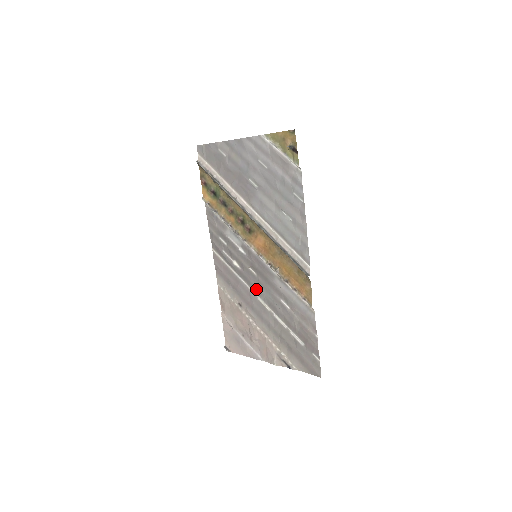
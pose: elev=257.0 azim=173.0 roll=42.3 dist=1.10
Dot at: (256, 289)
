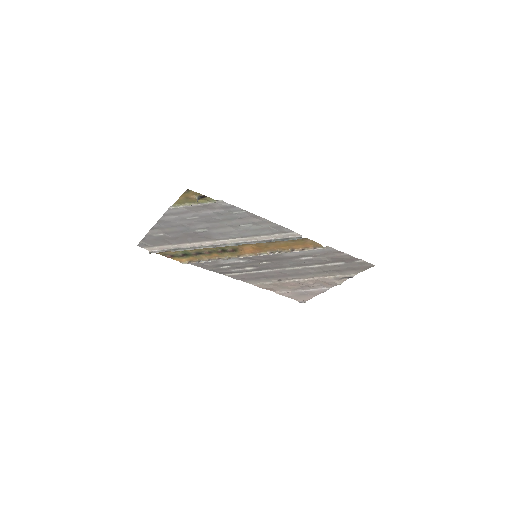
Dot at: (279, 267)
